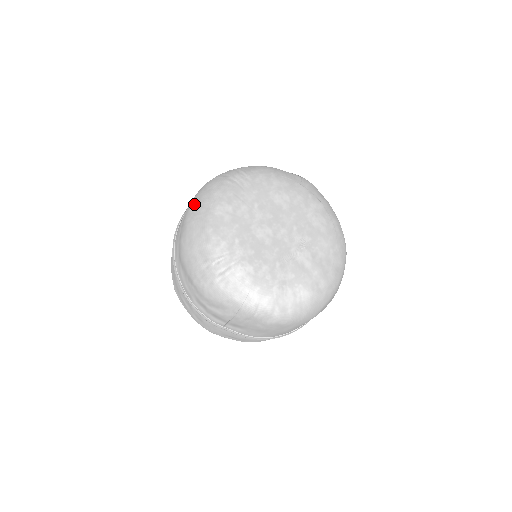
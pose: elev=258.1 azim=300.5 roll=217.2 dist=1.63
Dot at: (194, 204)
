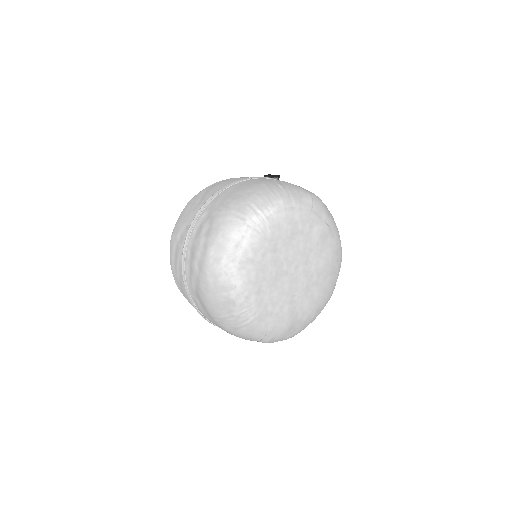
Dot at: (213, 253)
